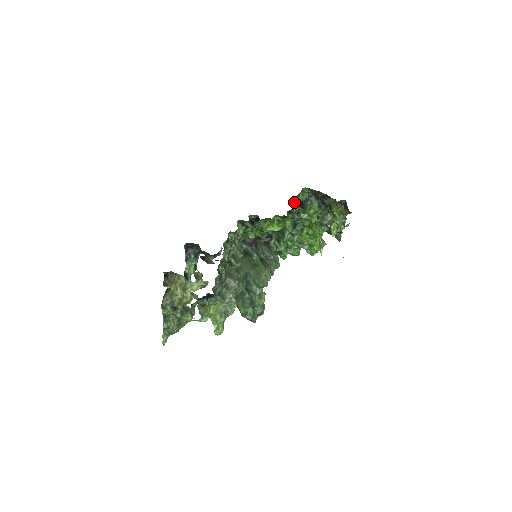
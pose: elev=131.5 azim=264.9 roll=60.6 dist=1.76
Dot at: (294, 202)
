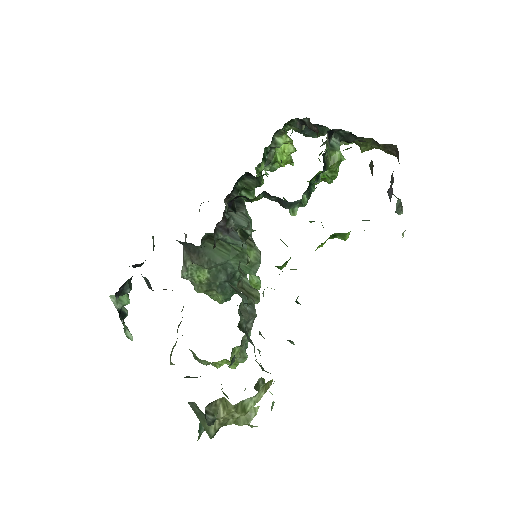
Dot at: occluded
